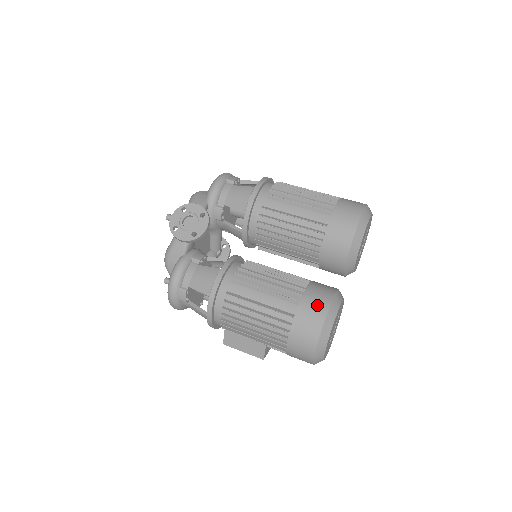
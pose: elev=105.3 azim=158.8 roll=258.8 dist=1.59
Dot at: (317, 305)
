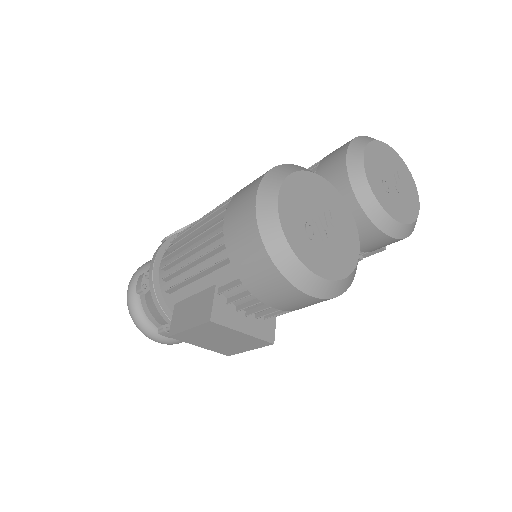
Dot at: occluded
